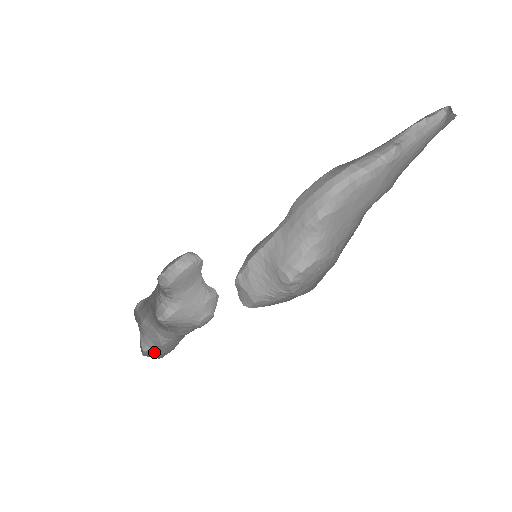
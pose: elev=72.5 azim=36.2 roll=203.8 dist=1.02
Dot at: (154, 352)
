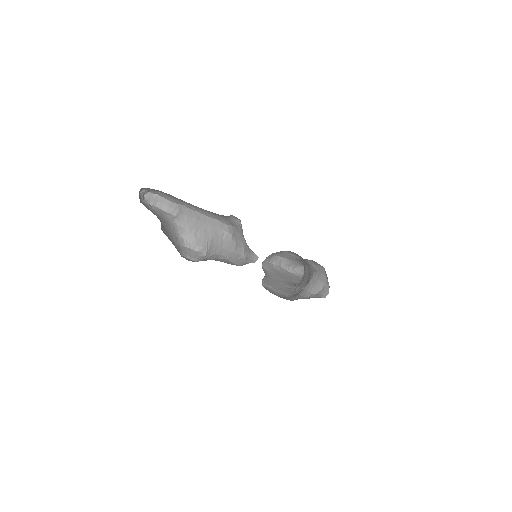
Dot at: occluded
